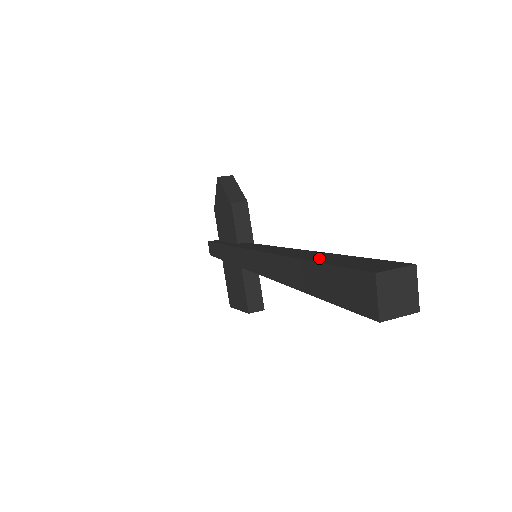
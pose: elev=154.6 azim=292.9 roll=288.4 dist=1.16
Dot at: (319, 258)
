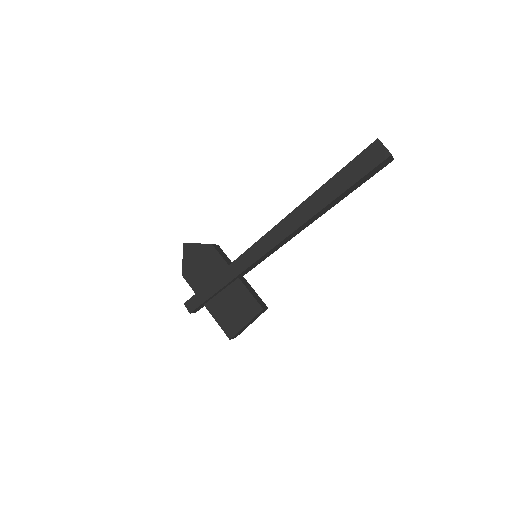
Dot at: occluded
